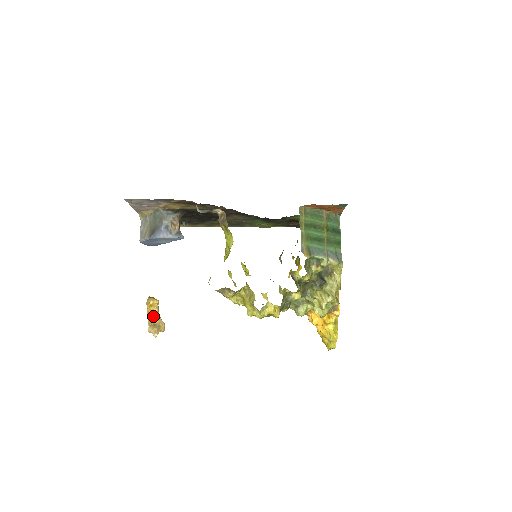
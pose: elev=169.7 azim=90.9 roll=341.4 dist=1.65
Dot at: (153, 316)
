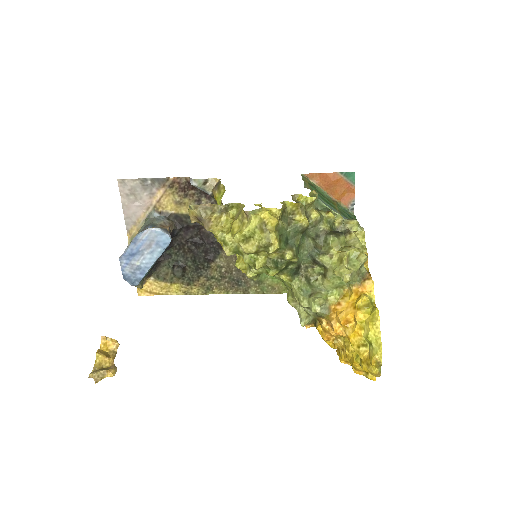
Dot at: (104, 356)
